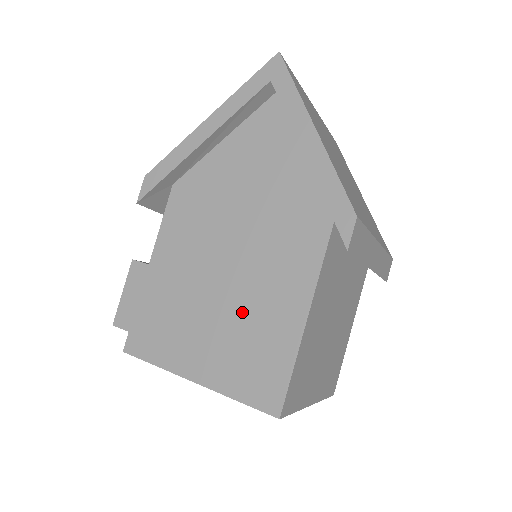
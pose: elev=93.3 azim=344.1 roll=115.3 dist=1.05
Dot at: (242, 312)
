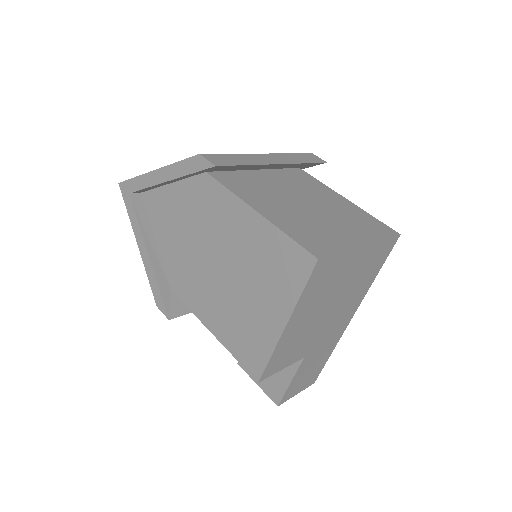
Dot at: (247, 265)
